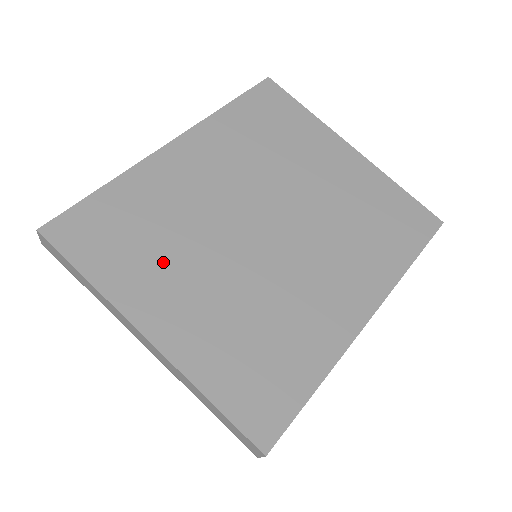
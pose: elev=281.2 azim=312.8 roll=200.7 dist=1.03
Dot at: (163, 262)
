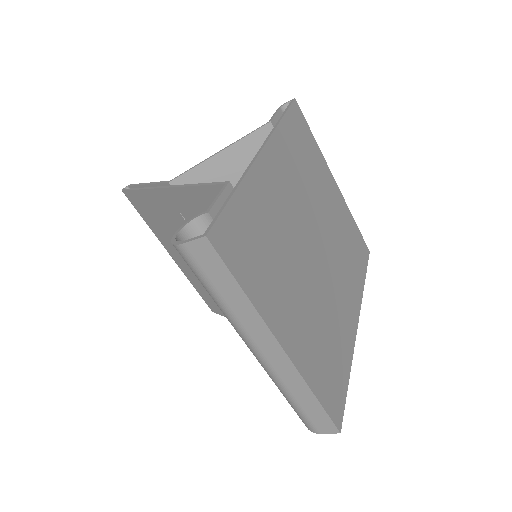
Dot at: (279, 277)
